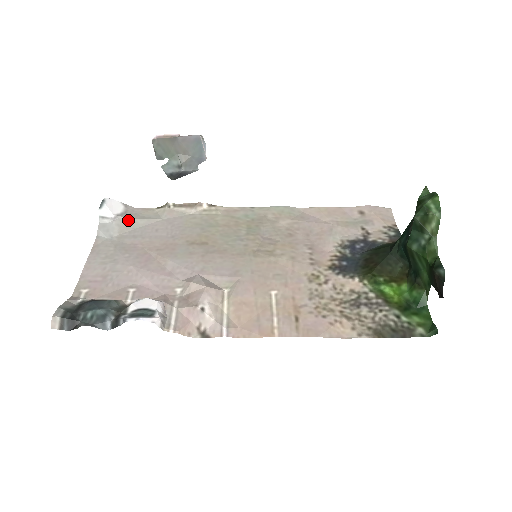
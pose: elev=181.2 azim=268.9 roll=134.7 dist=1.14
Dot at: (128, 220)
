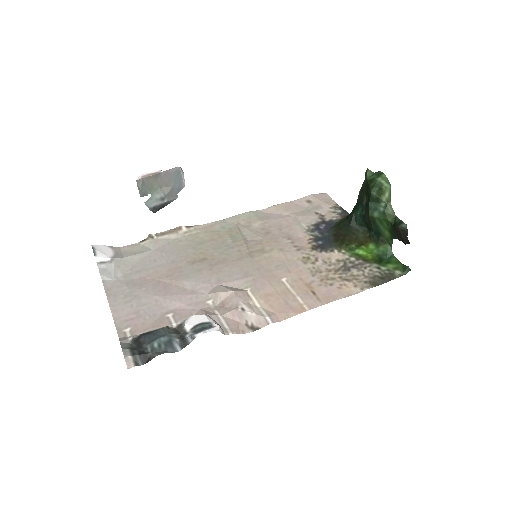
Dot at: (123, 259)
